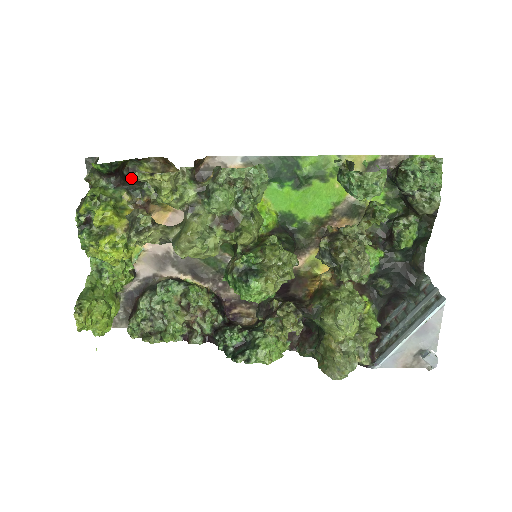
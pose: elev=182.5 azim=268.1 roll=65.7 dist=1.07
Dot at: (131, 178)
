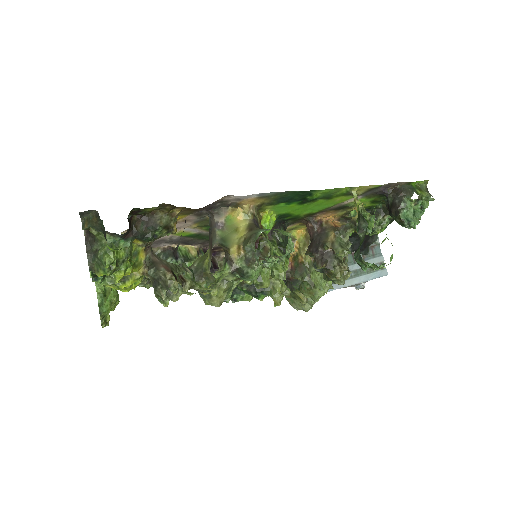
Dot at: (134, 215)
